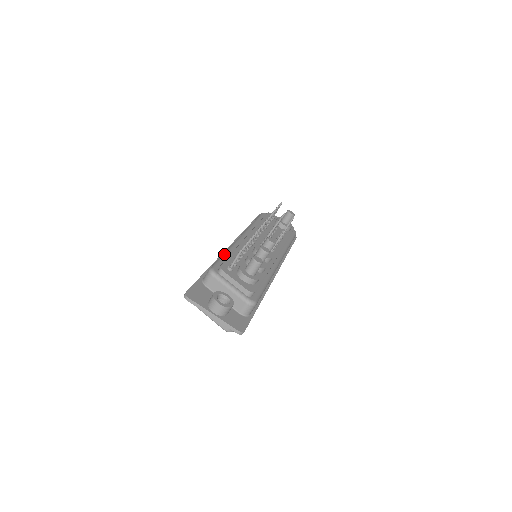
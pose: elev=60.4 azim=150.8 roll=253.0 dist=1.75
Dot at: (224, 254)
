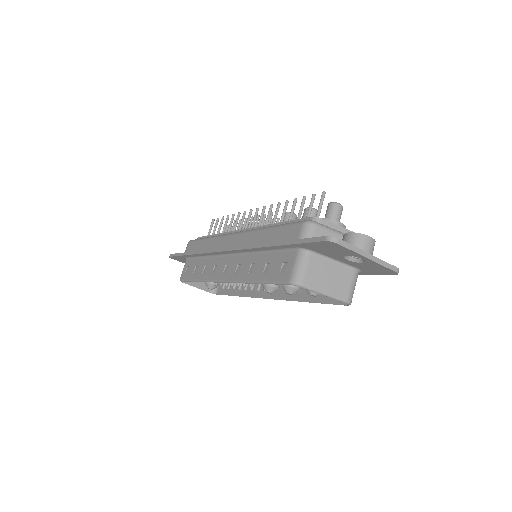
Dot at: (275, 225)
